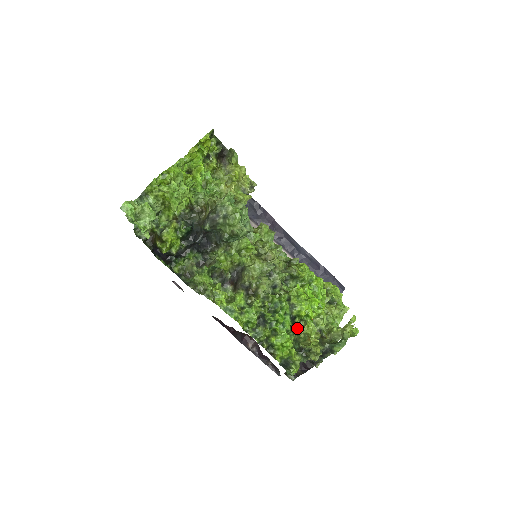
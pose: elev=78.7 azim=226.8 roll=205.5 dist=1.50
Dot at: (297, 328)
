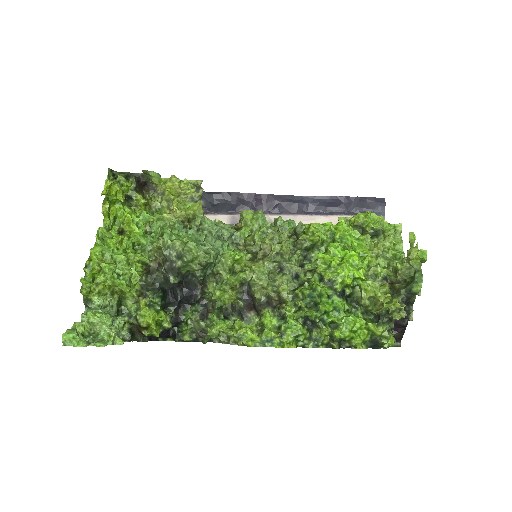
Dot at: (355, 299)
